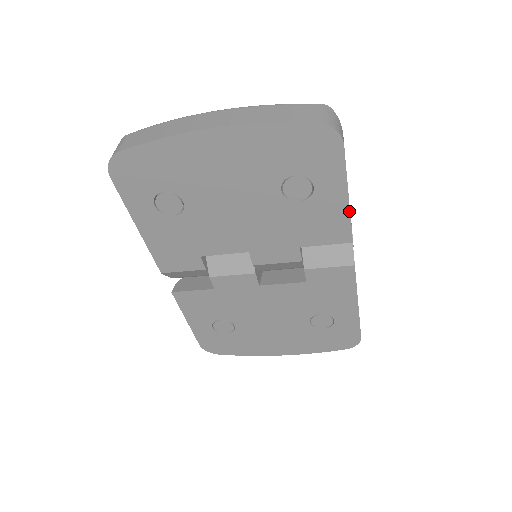
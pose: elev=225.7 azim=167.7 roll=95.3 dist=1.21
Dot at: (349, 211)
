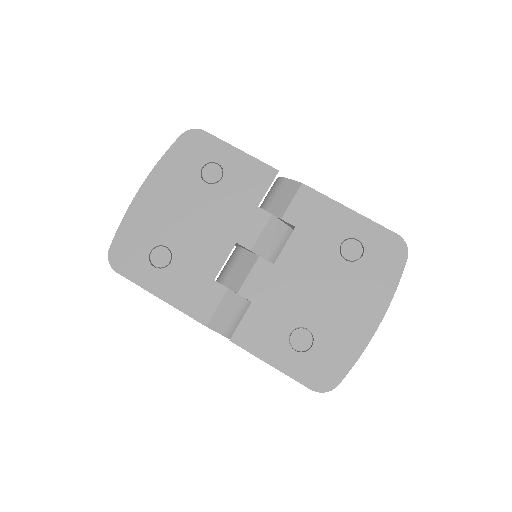
Dot at: (251, 156)
